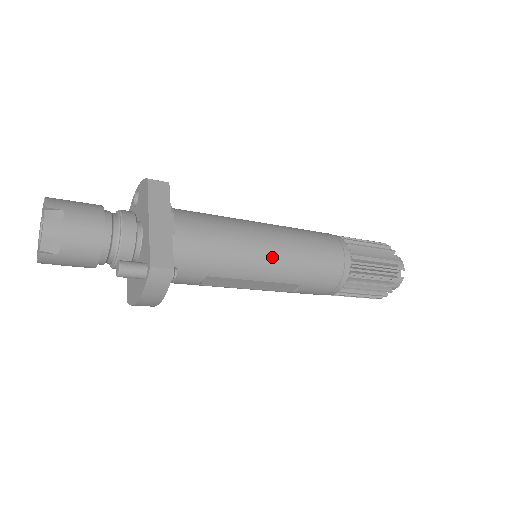
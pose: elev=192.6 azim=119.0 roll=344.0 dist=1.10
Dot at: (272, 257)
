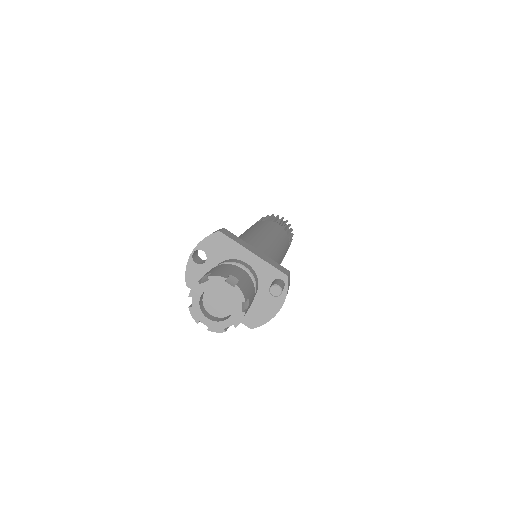
Dot at: (278, 245)
